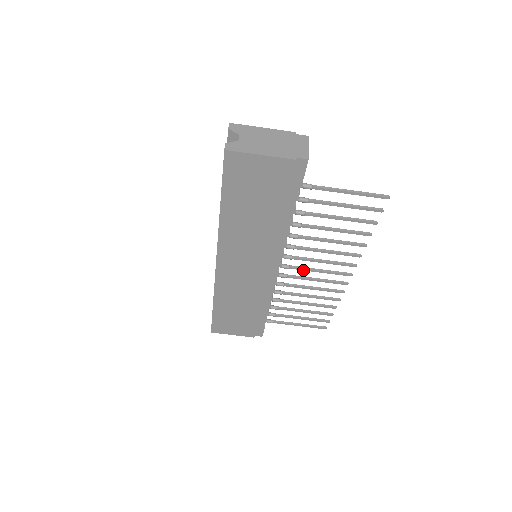
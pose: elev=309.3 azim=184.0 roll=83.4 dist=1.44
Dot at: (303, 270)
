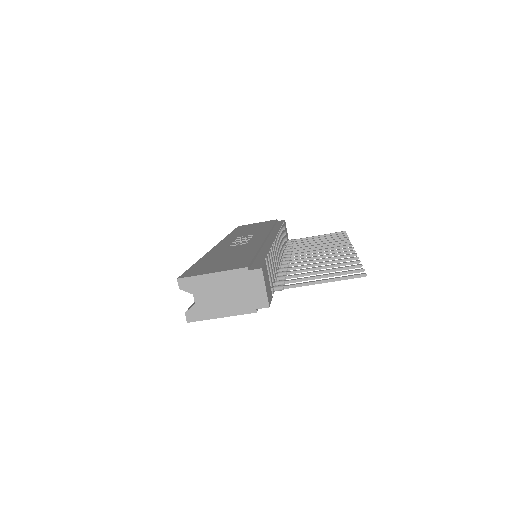
Dot at: (304, 257)
